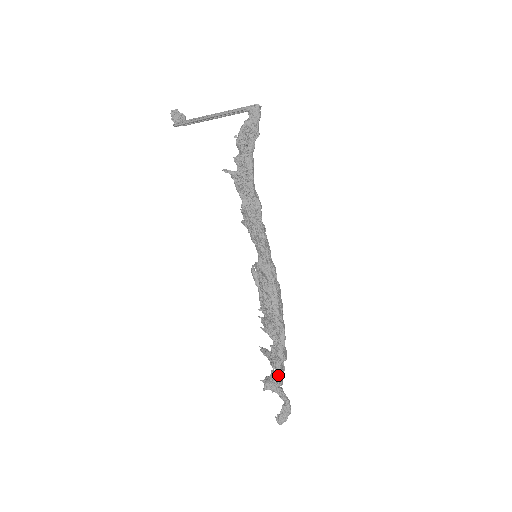
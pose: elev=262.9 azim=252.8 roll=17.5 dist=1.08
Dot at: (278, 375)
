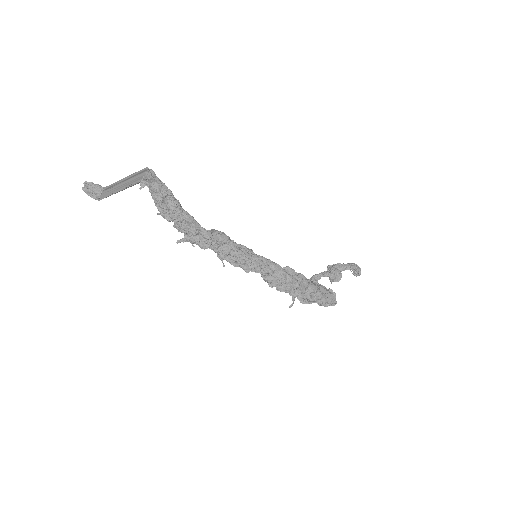
Dot at: (334, 279)
